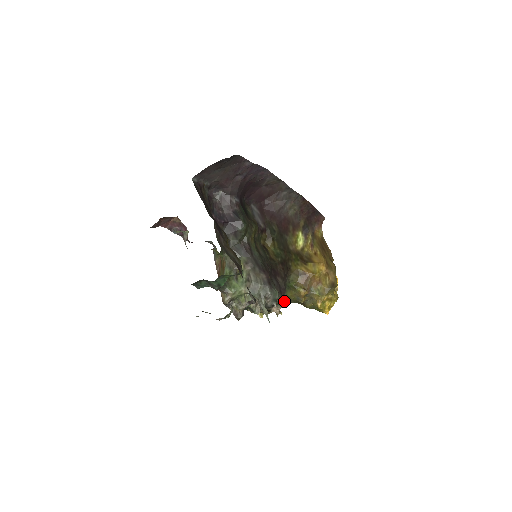
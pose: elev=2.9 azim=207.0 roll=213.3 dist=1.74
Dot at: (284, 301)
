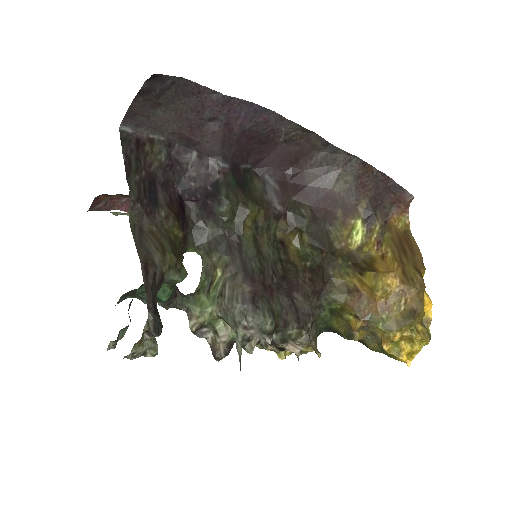
Dot at: (307, 335)
